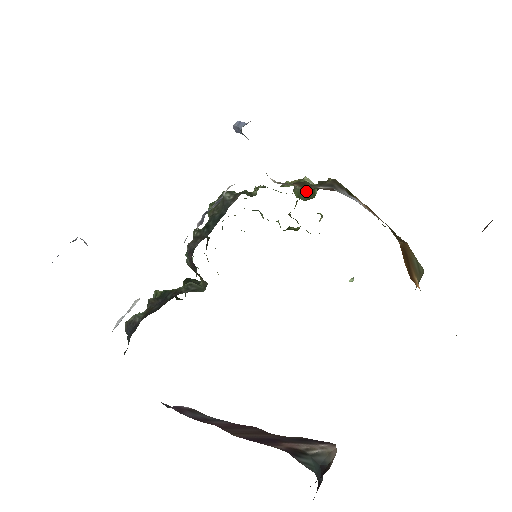
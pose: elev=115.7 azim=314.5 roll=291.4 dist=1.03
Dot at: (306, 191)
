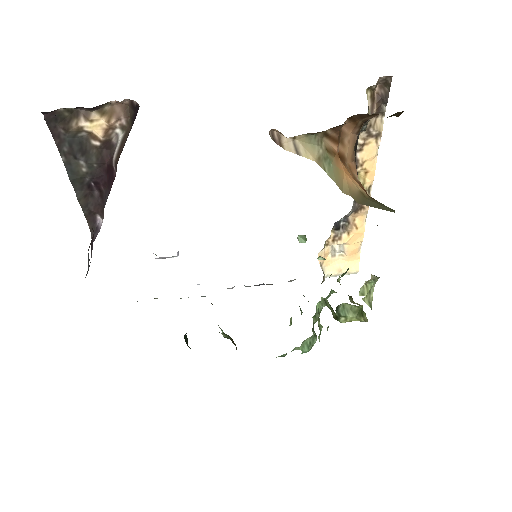
Dot at: occluded
